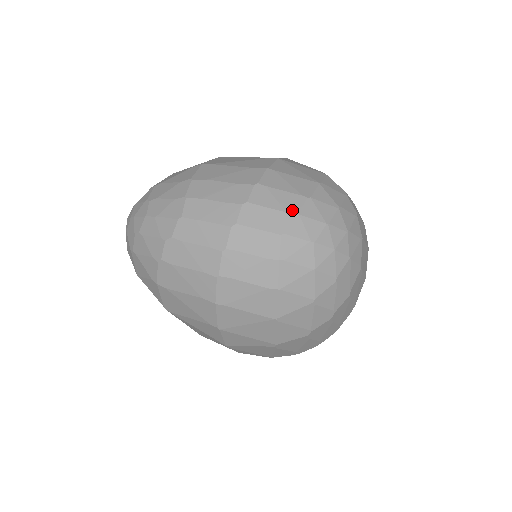
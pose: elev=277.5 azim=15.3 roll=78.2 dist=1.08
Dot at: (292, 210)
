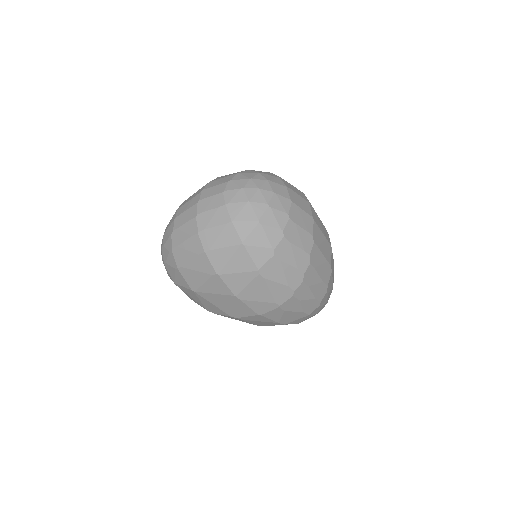
Dot at: (227, 181)
